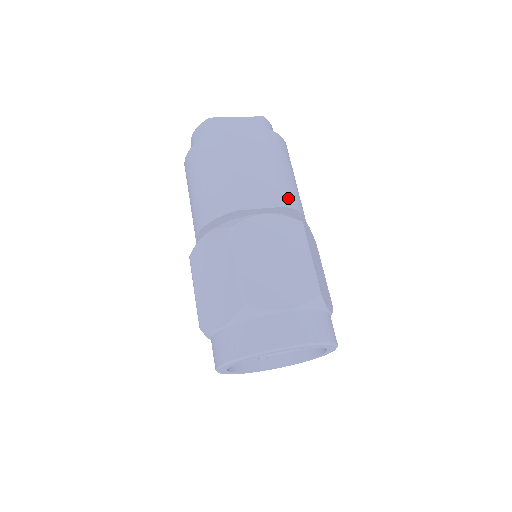
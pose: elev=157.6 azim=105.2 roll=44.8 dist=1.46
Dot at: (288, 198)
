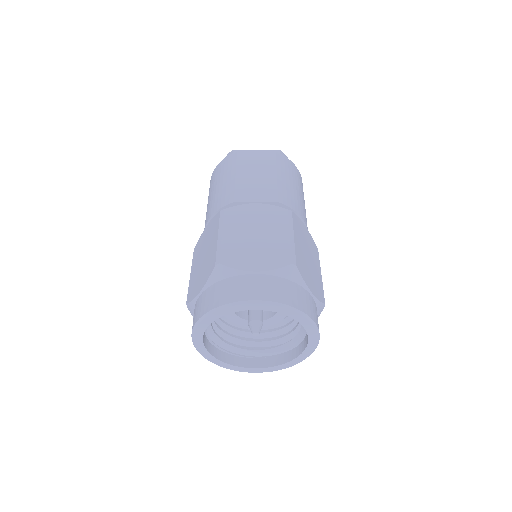
Dot at: (284, 198)
